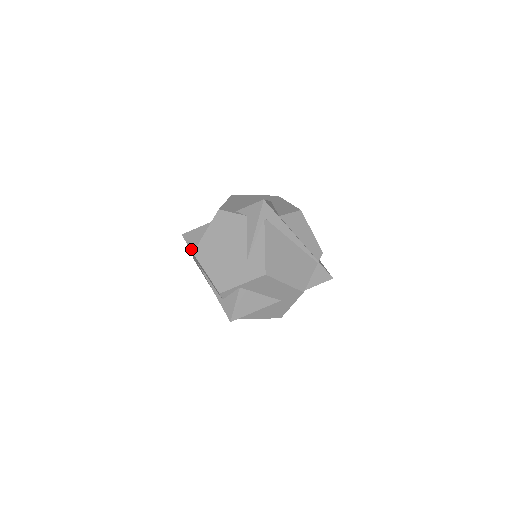
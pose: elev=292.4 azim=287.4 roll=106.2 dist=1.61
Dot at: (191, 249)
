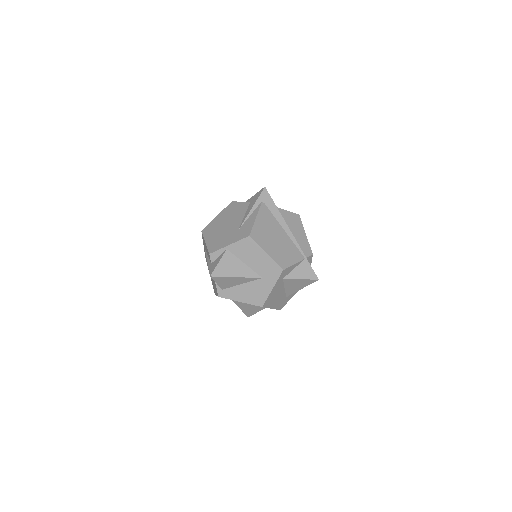
Dot at: occluded
